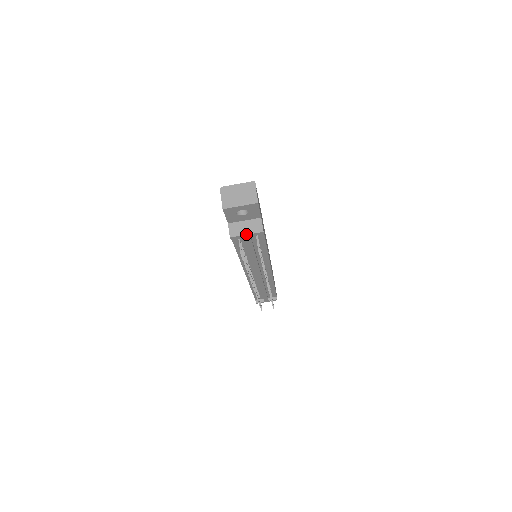
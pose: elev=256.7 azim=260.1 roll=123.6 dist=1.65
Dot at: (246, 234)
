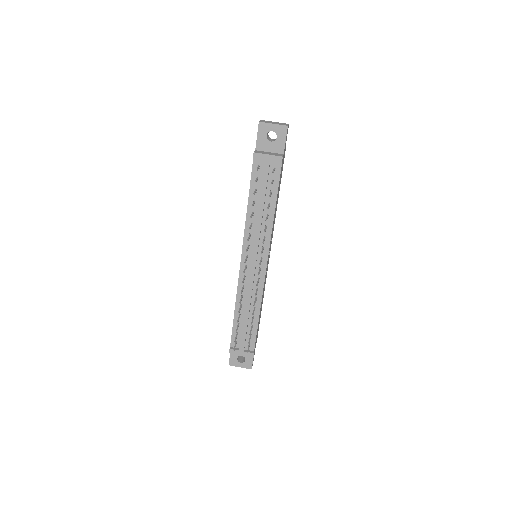
Dot at: (268, 154)
